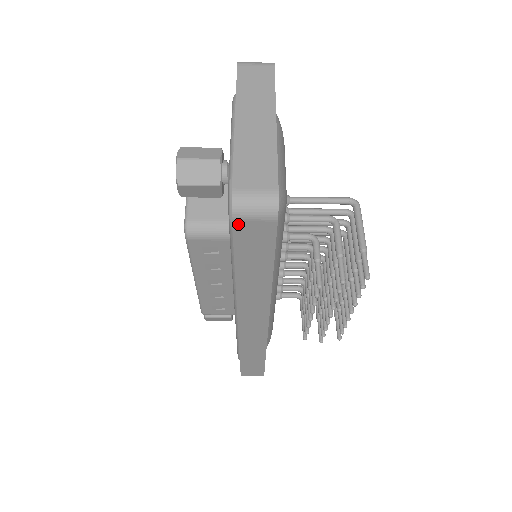
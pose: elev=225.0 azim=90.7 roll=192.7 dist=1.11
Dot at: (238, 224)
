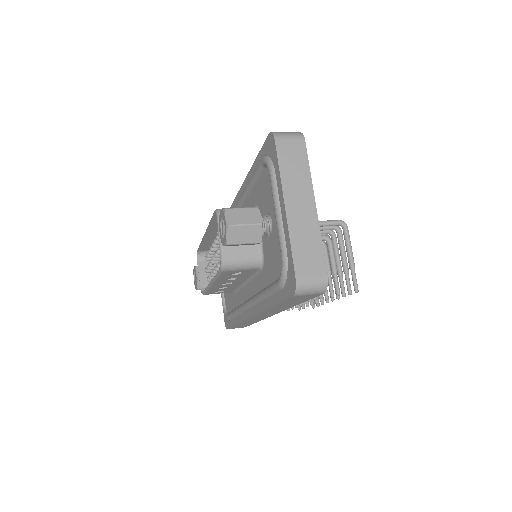
Dot at: (295, 297)
